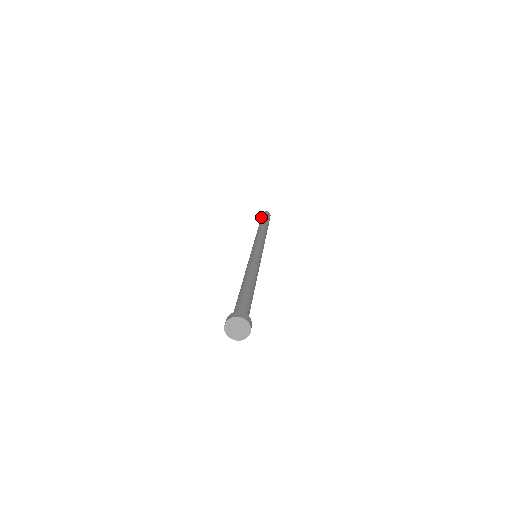
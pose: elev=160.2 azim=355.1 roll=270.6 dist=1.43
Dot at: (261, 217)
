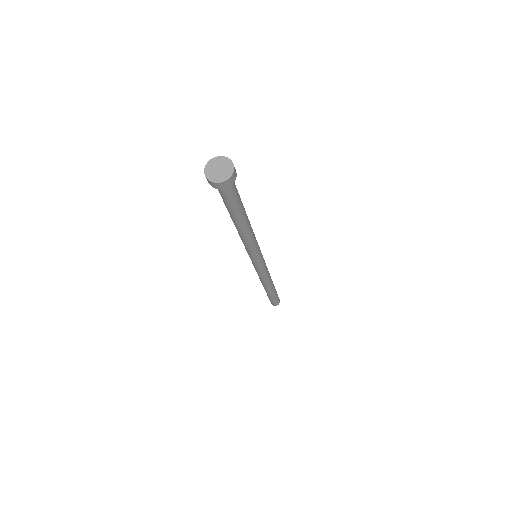
Dot at: occluded
